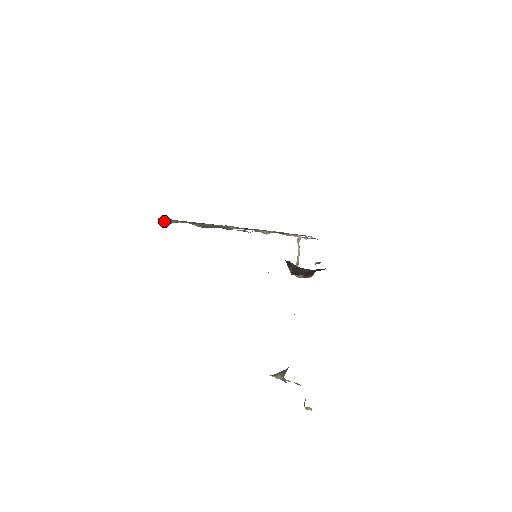
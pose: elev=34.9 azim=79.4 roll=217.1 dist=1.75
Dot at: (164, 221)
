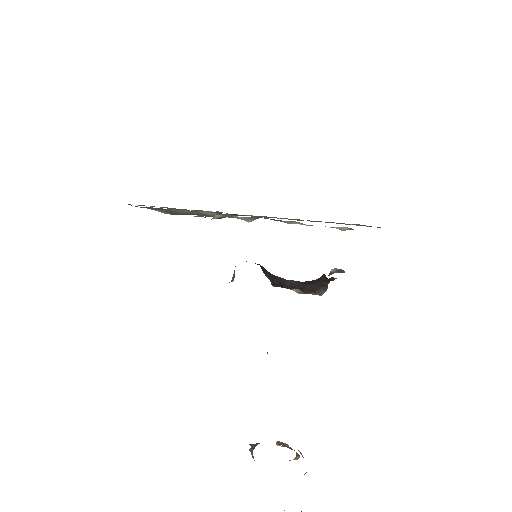
Dot at: occluded
